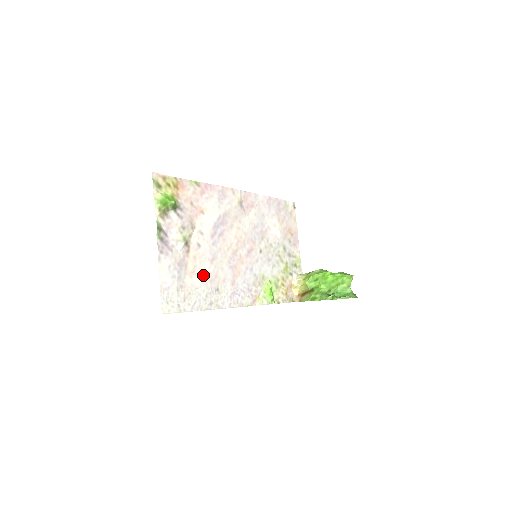
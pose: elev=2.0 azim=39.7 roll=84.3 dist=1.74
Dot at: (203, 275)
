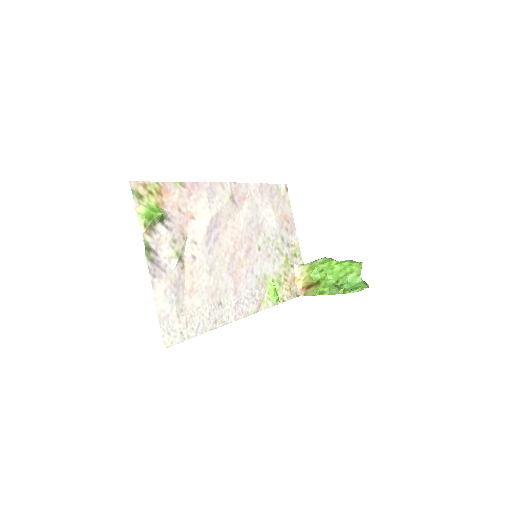
Dot at: (203, 291)
